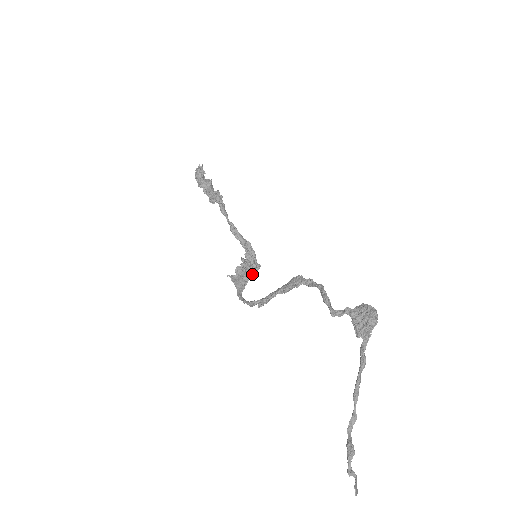
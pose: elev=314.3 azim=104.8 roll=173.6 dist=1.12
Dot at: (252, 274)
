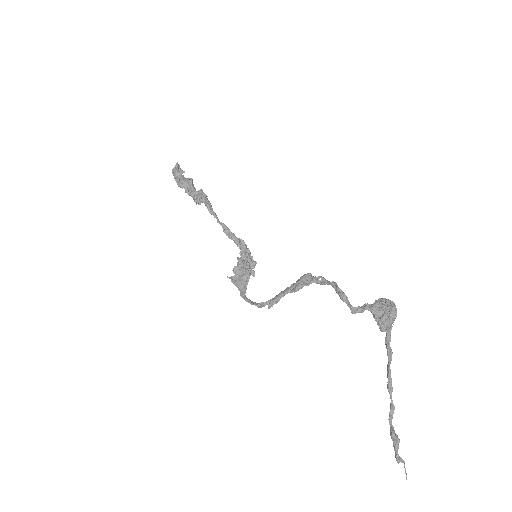
Dot at: (251, 273)
